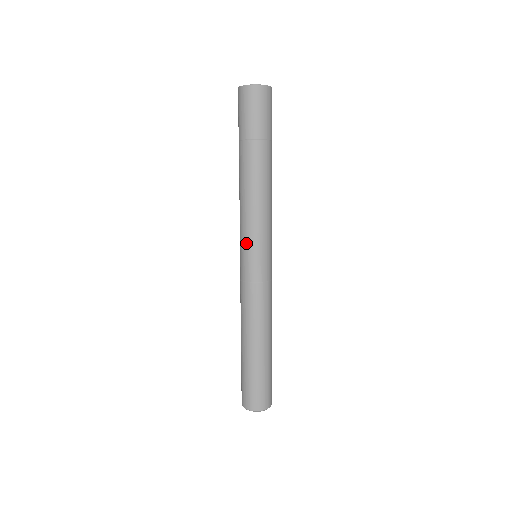
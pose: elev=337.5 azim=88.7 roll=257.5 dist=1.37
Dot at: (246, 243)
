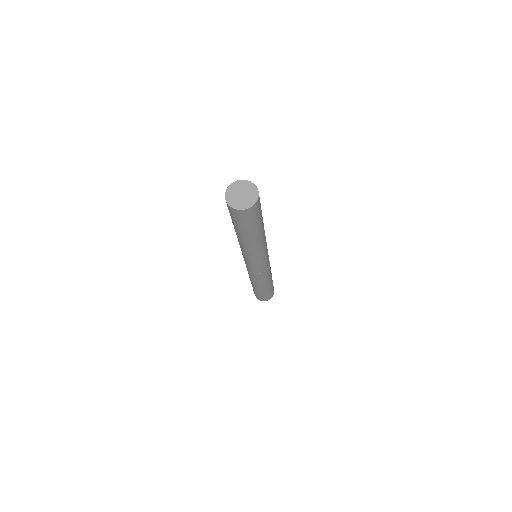
Dot at: (245, 260)
